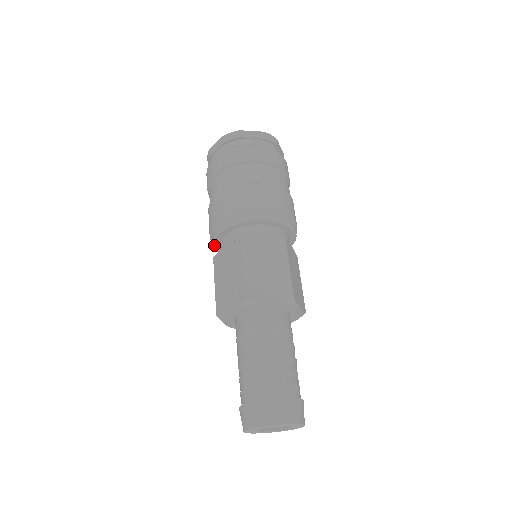
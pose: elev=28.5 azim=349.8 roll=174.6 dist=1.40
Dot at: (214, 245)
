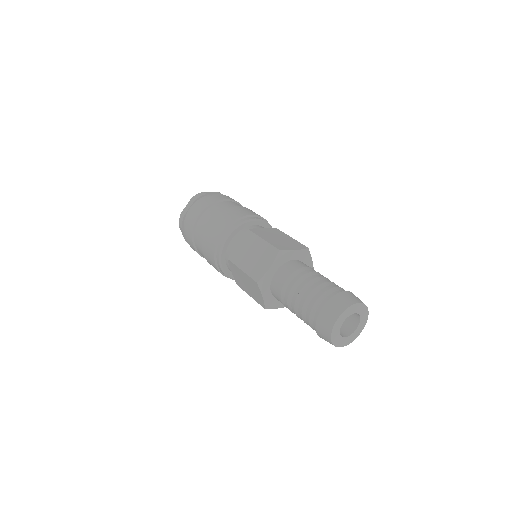
Dot at: (221, 258)
